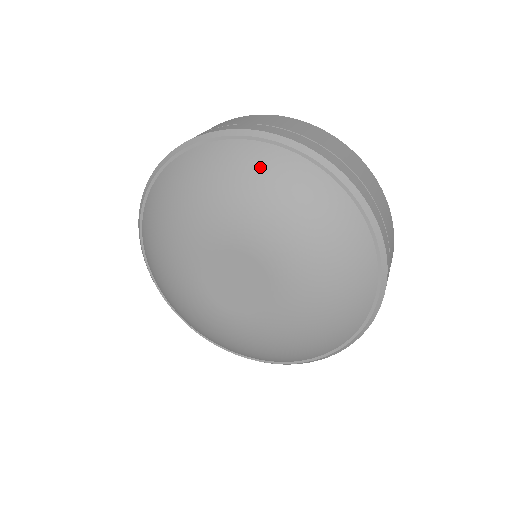
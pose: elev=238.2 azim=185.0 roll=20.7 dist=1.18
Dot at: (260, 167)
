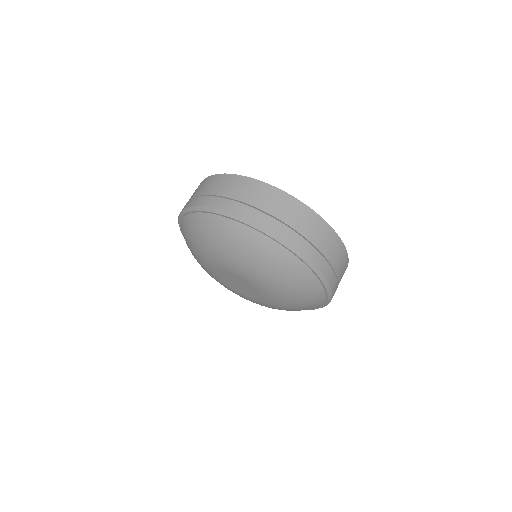
Dot at: (207, 229)
